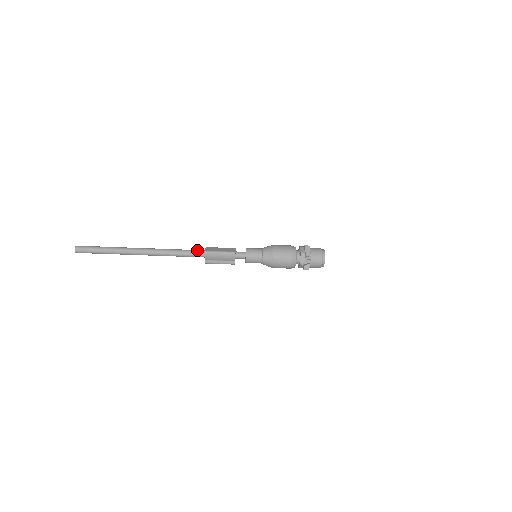
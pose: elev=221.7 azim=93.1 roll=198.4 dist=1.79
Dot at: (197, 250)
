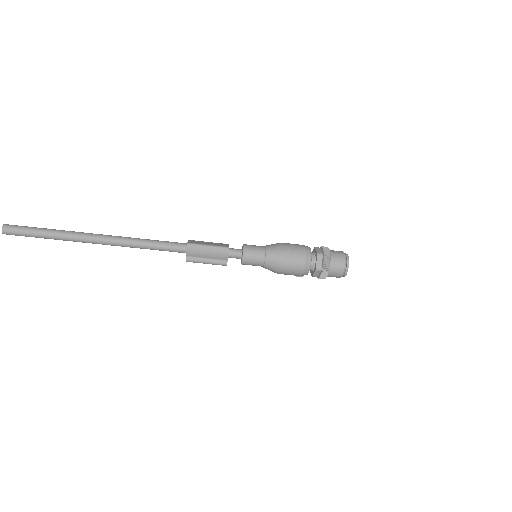
Dot at: (176, 242)
